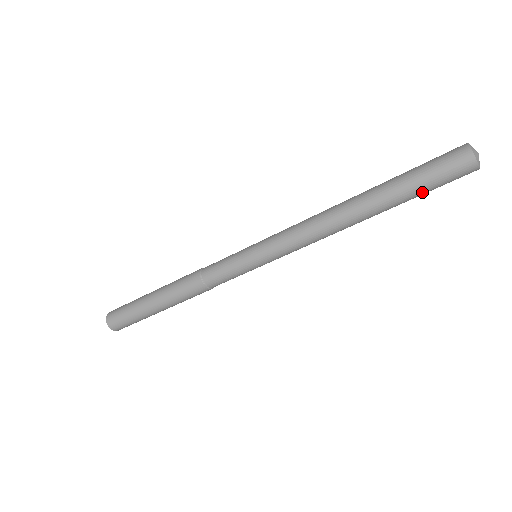
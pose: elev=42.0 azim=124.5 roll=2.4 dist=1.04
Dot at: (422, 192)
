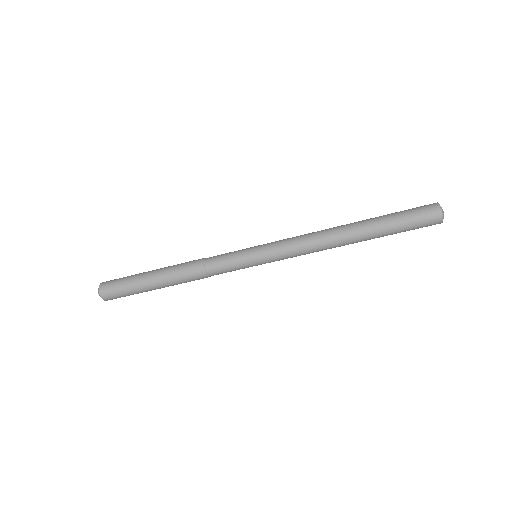
Dot at: (400, 232)
